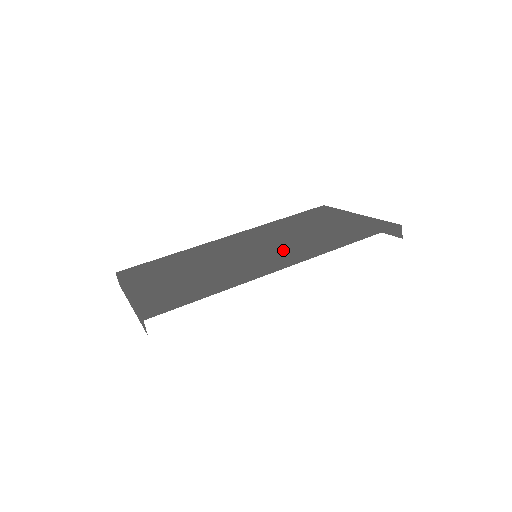
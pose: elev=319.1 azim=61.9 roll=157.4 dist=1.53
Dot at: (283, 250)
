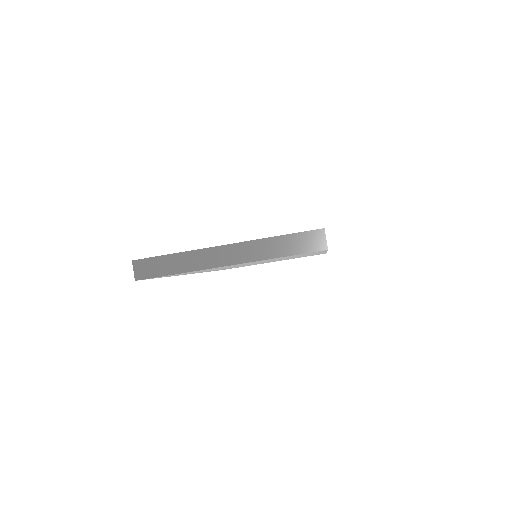
Dot at: occluded
